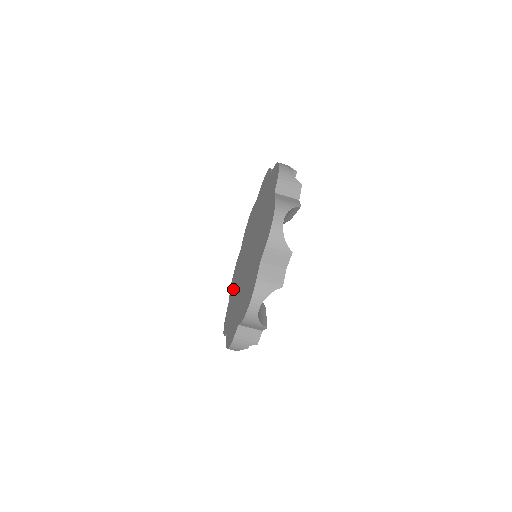
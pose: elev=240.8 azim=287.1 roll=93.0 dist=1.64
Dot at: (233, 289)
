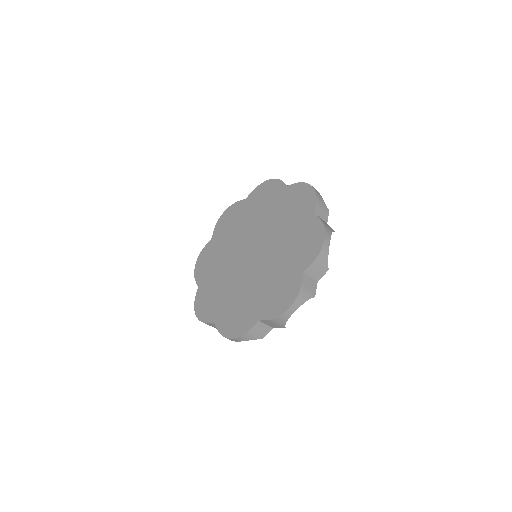
Dot at: (220, 240)
